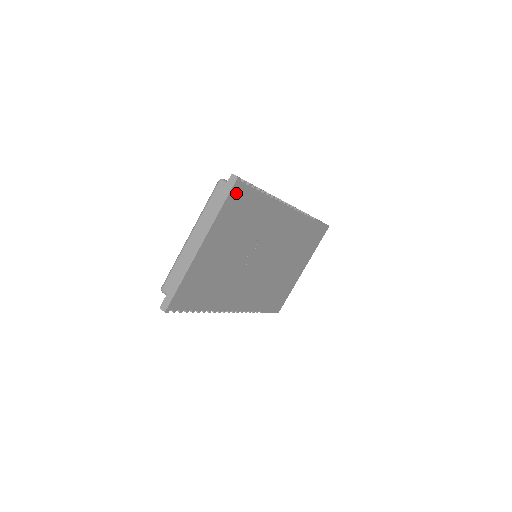
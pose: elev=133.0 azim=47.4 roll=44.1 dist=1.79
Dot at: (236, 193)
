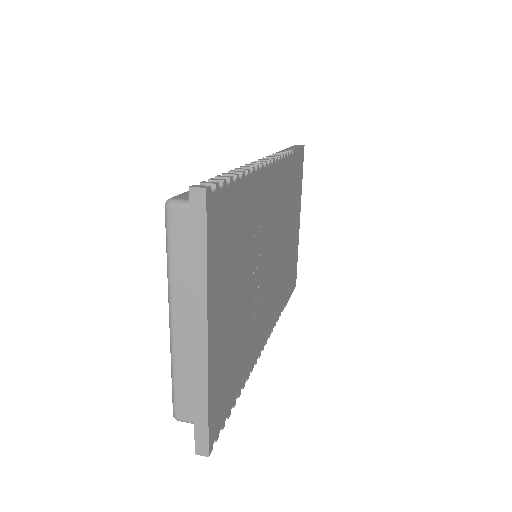
Dot at: (213, 214)
